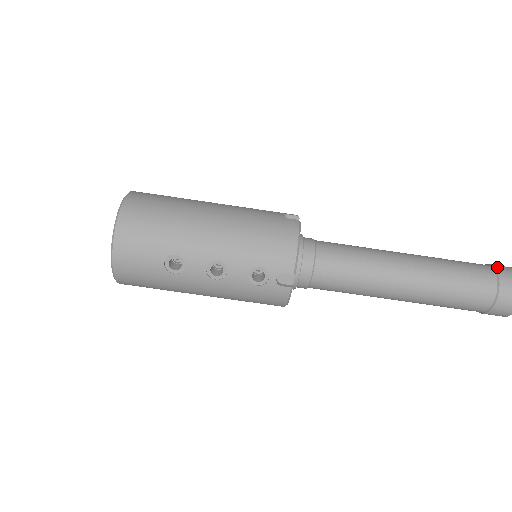
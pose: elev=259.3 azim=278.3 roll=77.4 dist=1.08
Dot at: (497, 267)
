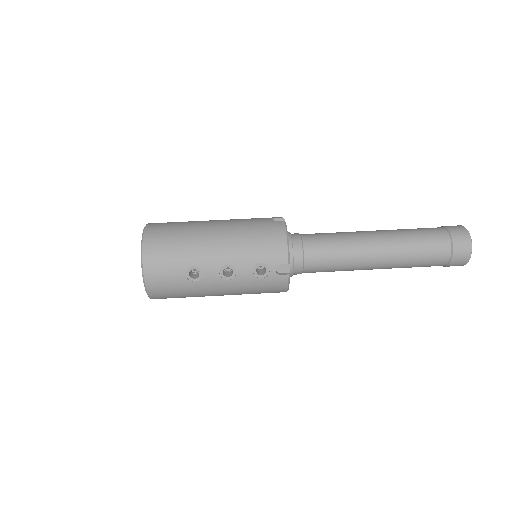
Dot at: (449, 227)
